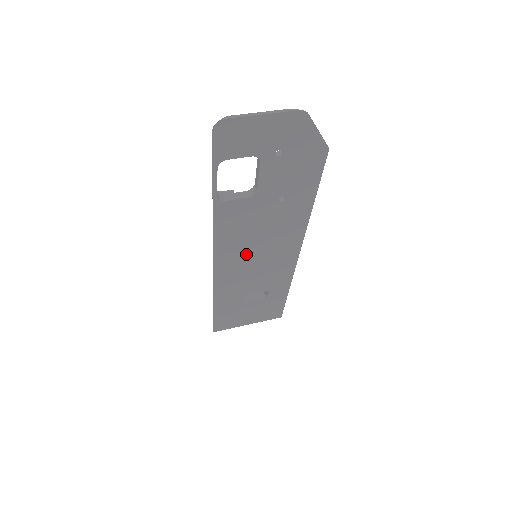
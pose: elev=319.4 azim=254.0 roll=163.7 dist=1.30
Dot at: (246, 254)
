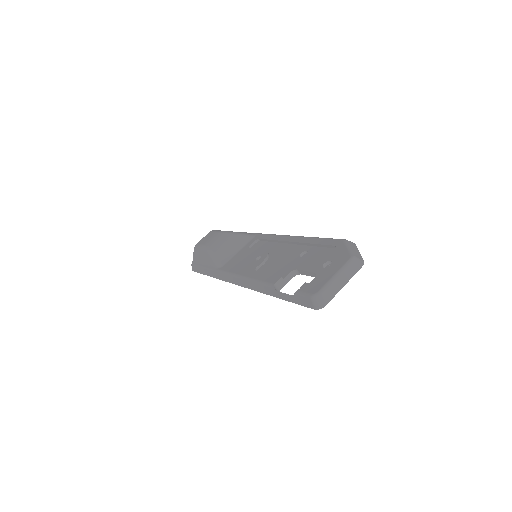
Dot at: occluded
